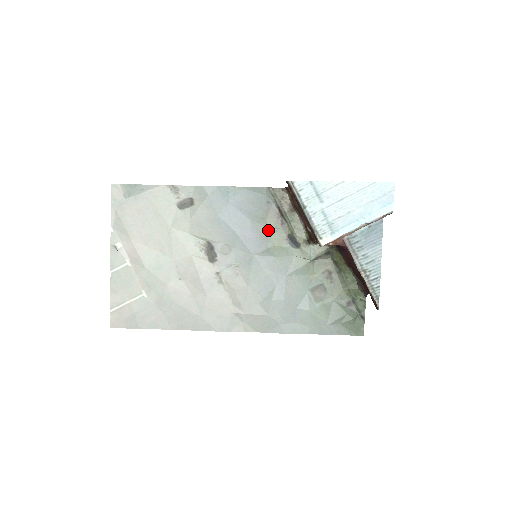
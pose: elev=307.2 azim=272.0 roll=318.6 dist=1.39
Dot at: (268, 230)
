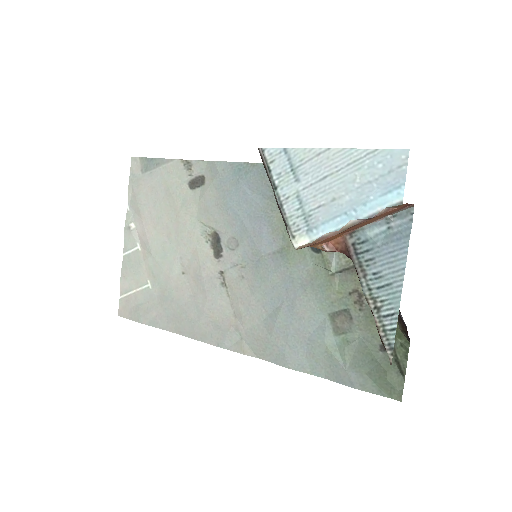
Dot at: (284, 223)
